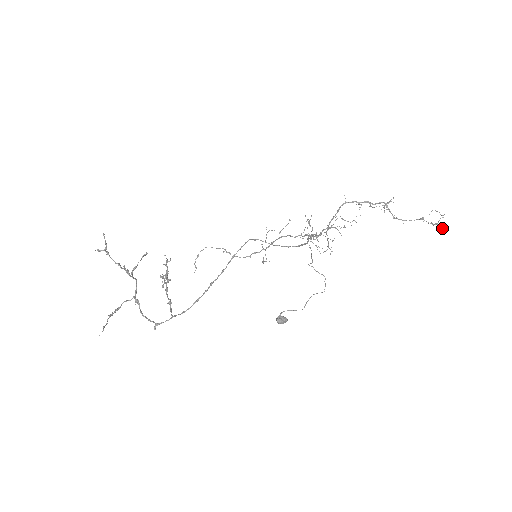
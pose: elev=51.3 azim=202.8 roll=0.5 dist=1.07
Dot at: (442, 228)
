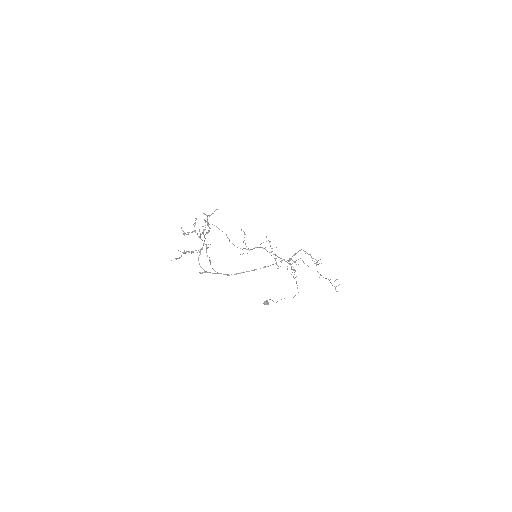
Dot at: occluded
